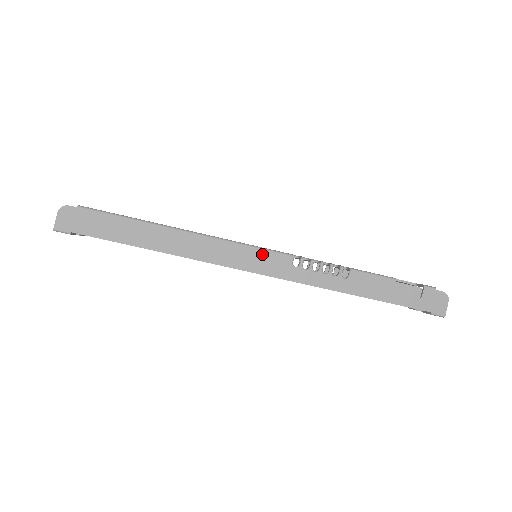
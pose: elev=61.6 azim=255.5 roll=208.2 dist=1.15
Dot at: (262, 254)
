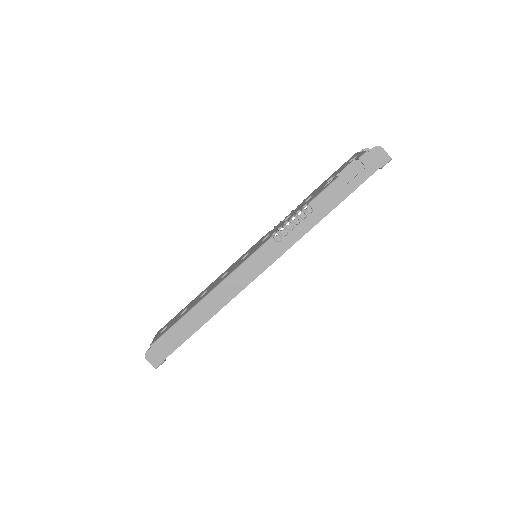
Dot at: (256, 257)
